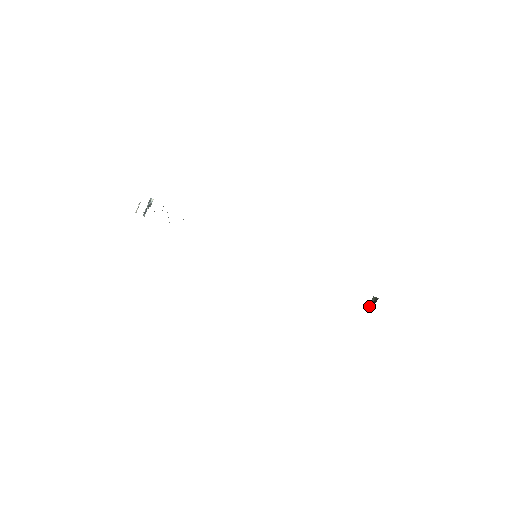
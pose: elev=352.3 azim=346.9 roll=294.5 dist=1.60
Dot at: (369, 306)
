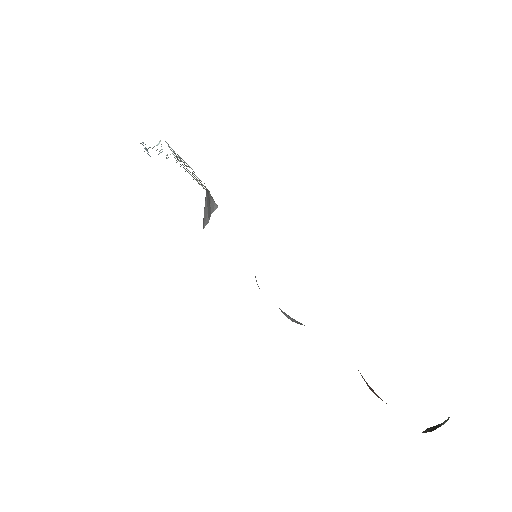
Dot at: occluded
